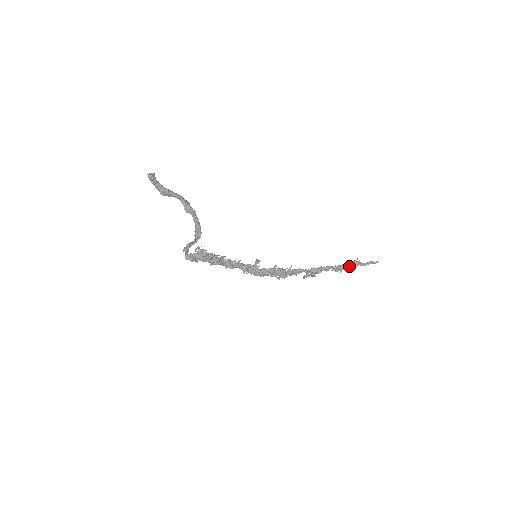
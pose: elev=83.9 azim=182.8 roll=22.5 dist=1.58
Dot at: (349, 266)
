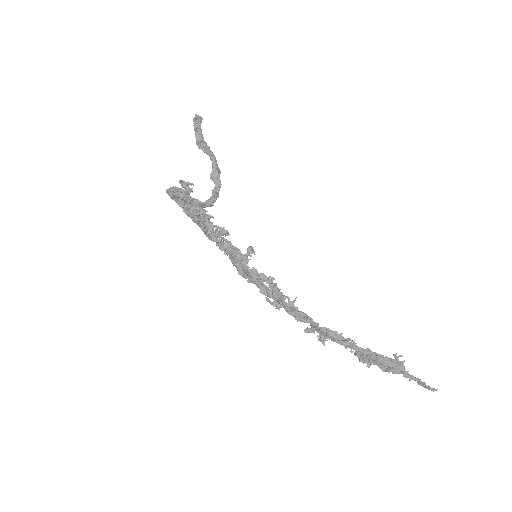
Dot at: (384, 362)
